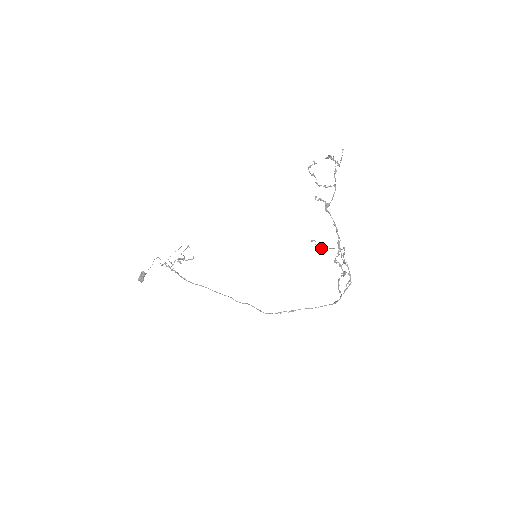
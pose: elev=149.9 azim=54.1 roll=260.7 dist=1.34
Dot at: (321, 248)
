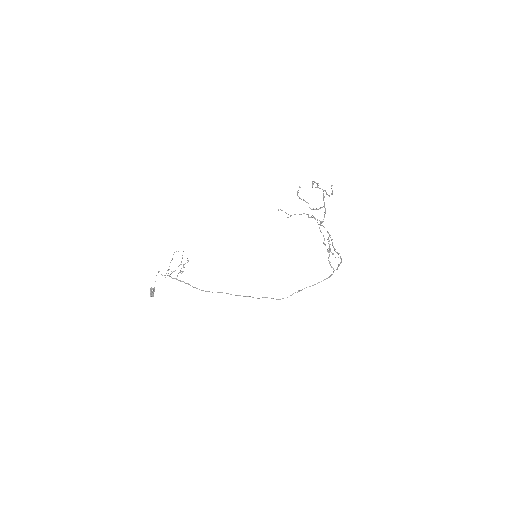
Dot at: (288, 214)
